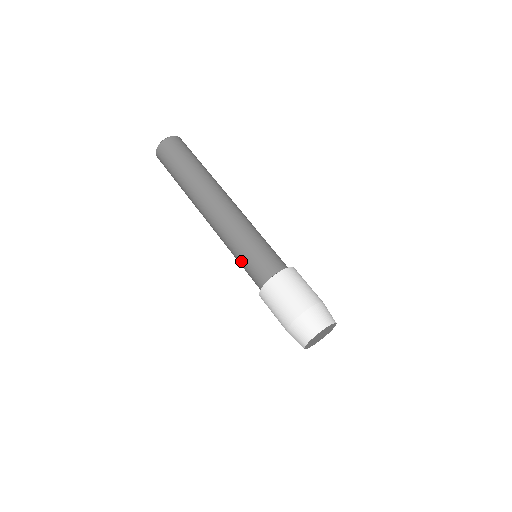
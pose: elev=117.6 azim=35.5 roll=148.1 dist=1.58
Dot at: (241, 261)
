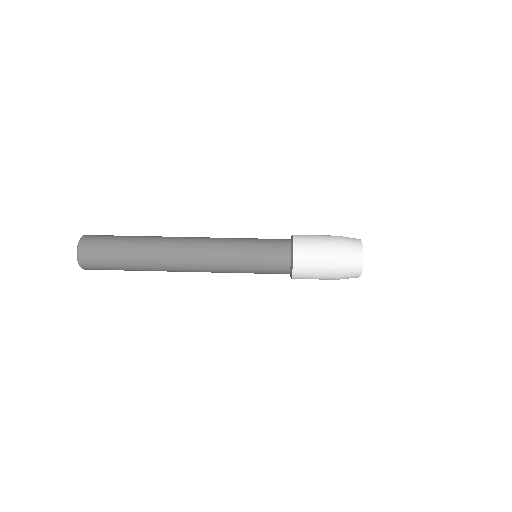
Dot at: (254, 254)
